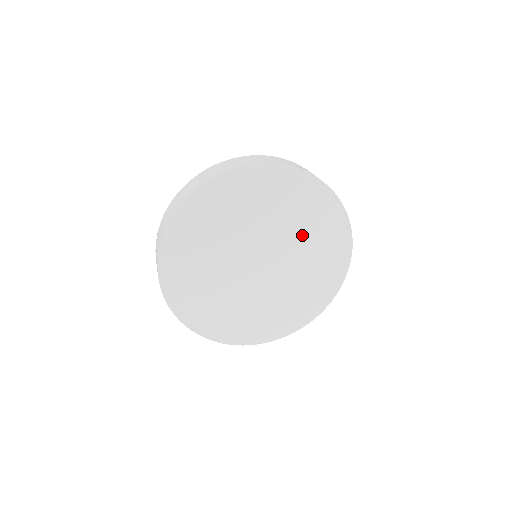
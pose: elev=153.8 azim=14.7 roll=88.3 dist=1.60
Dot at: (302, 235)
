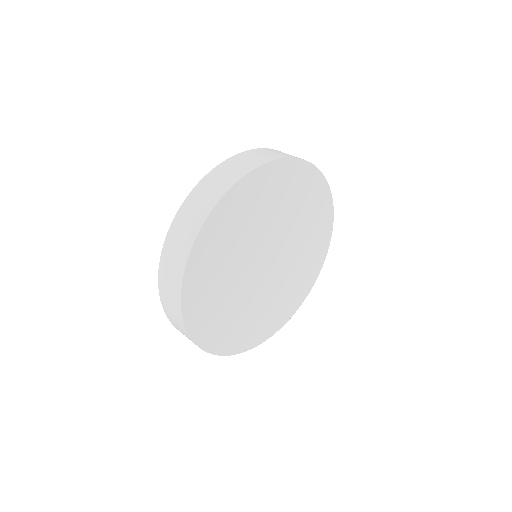
Dot at: (299, 223)
